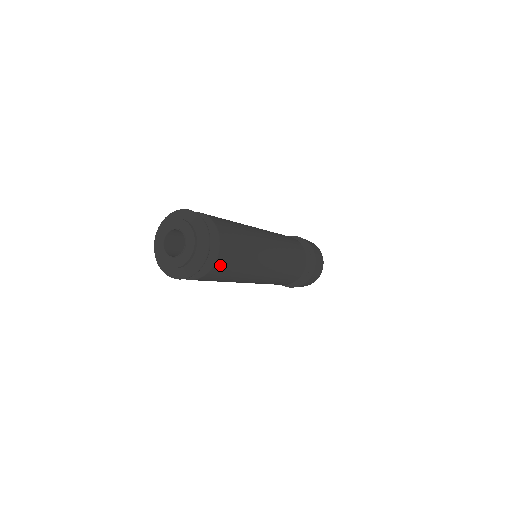
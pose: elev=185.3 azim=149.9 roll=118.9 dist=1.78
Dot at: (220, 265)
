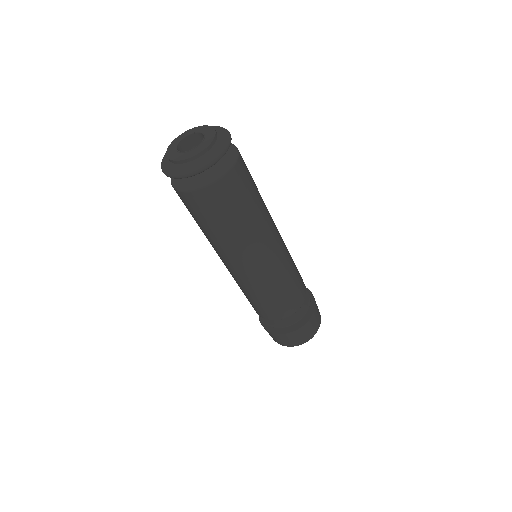
Dot at: (241, 171)
